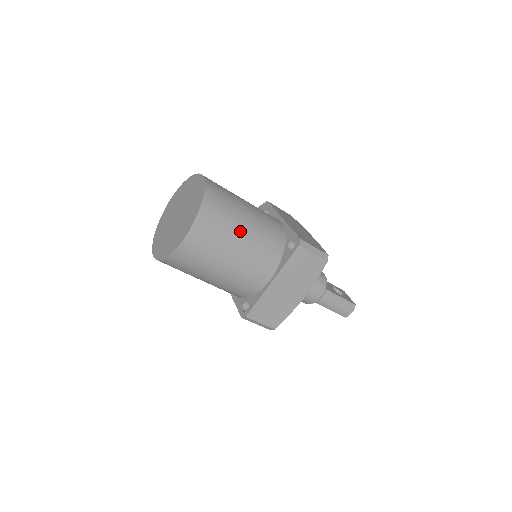
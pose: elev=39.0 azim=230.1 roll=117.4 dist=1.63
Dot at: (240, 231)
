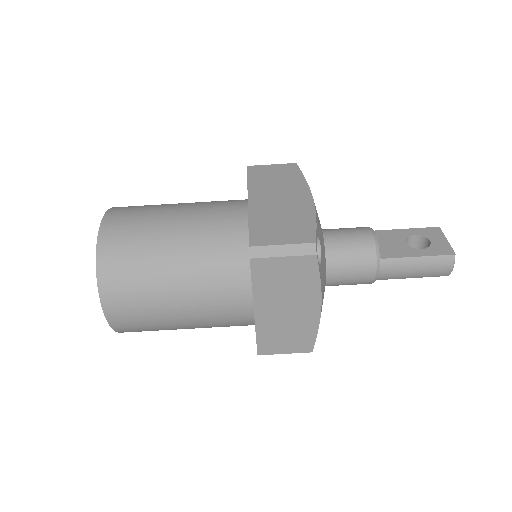
Dot at: (167, 274)
